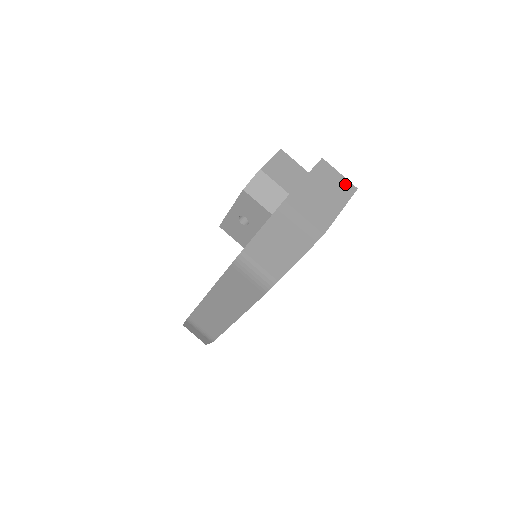
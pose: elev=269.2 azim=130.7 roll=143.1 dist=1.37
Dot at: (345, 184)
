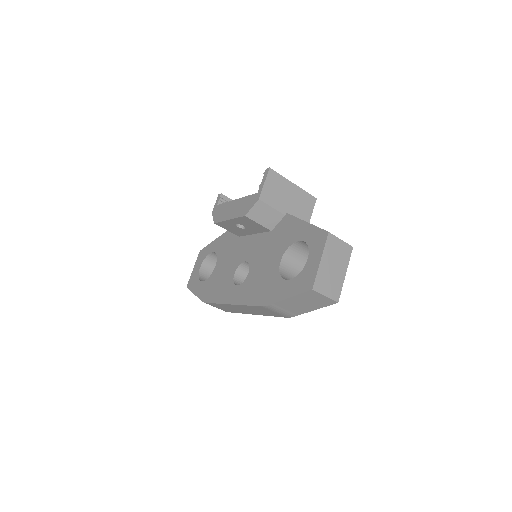
Dot at: (345, 248)
